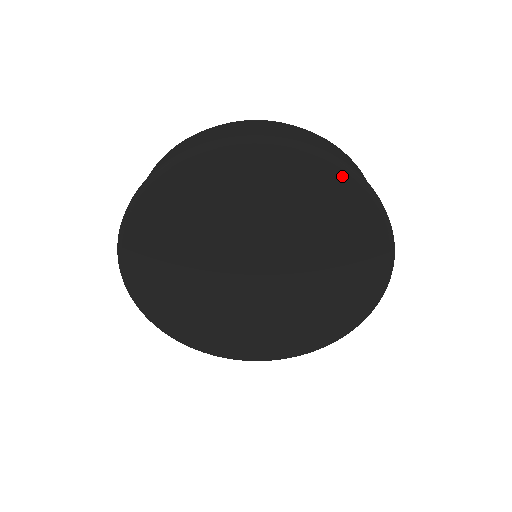
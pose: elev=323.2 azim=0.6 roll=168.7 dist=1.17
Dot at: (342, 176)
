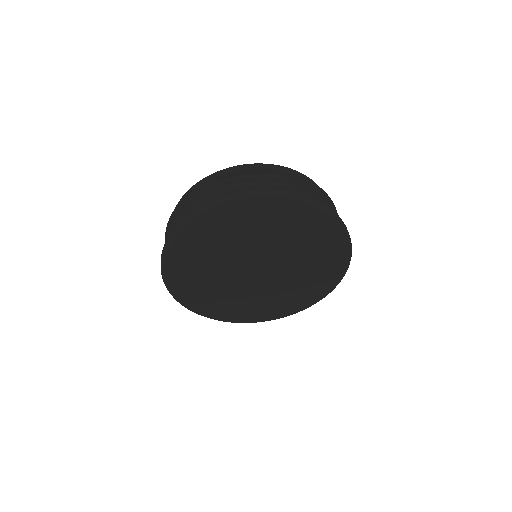
Dot at: (346, 264)
